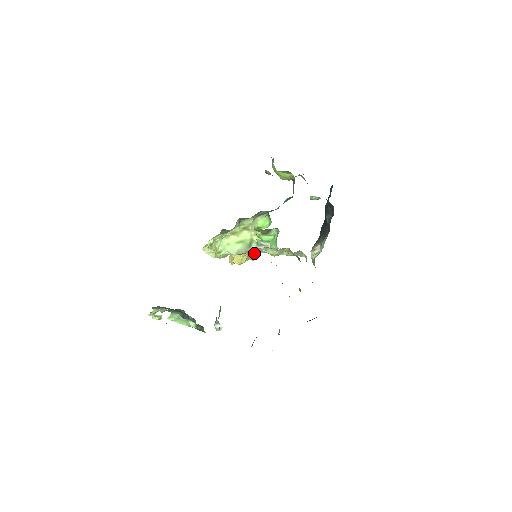
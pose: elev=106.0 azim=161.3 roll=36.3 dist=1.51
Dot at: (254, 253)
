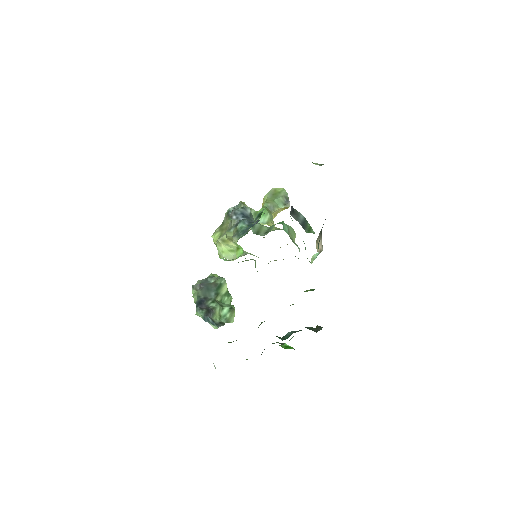
Dot at: (284, 202)
